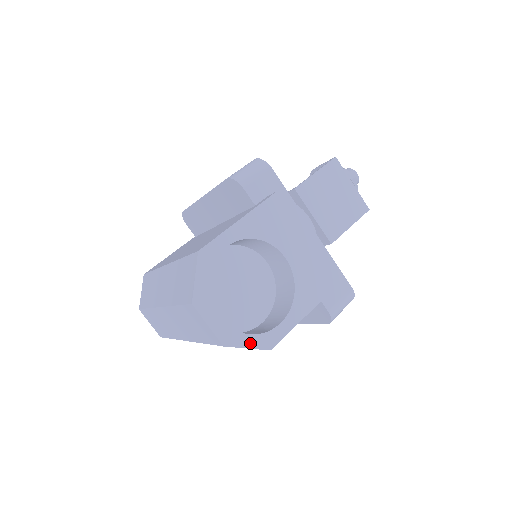
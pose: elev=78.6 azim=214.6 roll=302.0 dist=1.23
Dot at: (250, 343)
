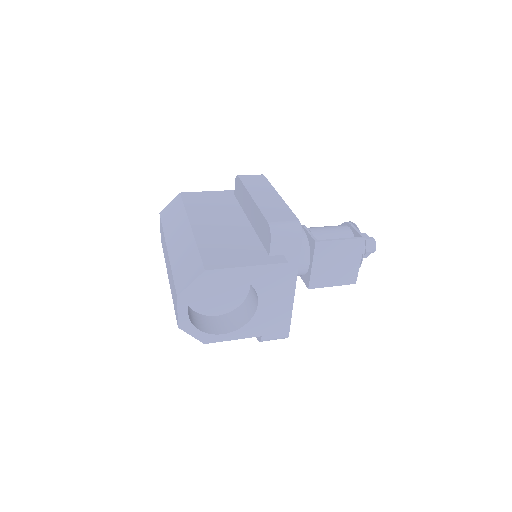
Dot at: (195, 334)
